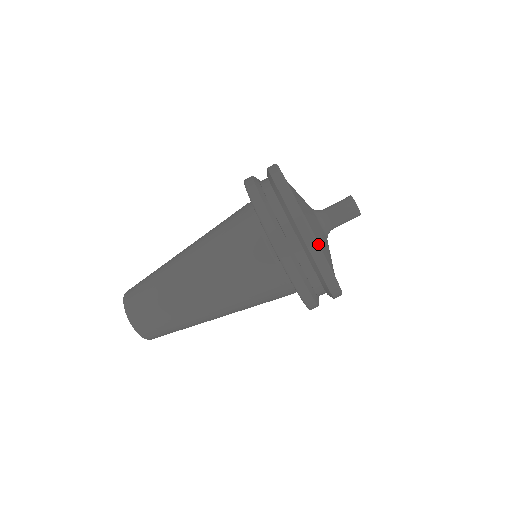
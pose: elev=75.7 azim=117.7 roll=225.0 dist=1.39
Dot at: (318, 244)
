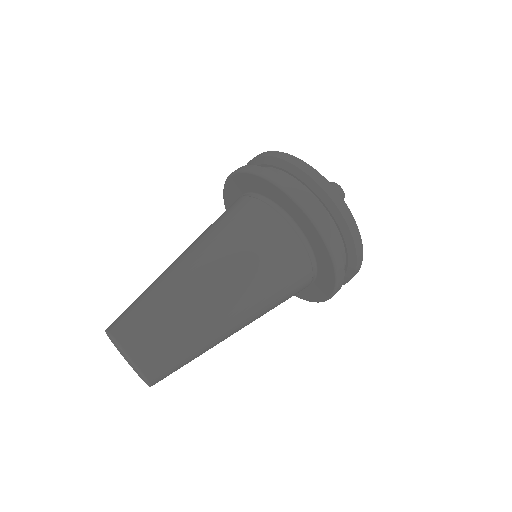
Dot at: (334, 189)
